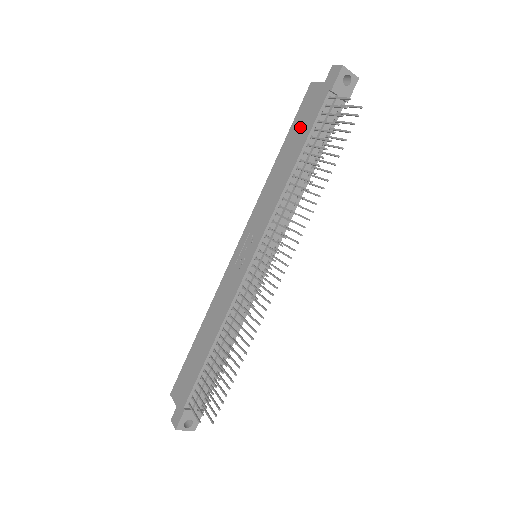
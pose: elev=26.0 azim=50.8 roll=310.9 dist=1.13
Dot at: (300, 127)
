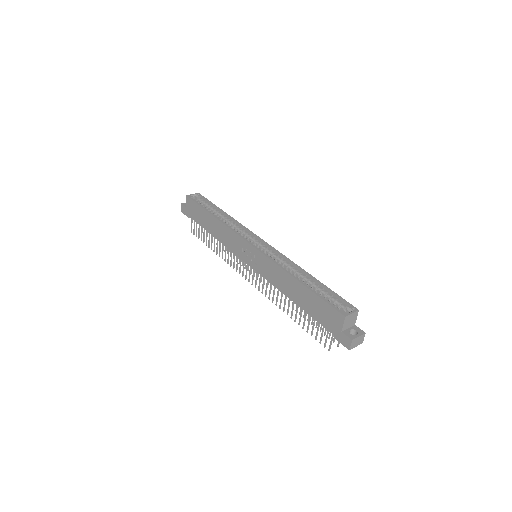
Dot at: (314, 306)
